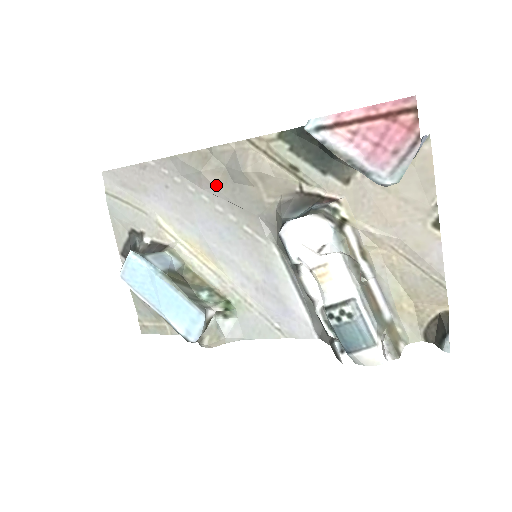
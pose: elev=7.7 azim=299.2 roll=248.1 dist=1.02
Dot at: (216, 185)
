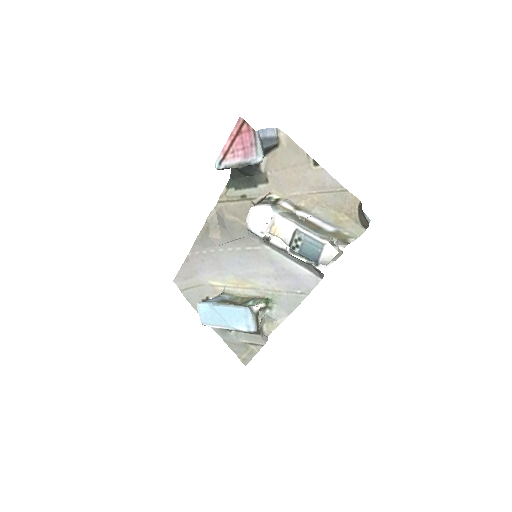
Dot at: (220, 238)
